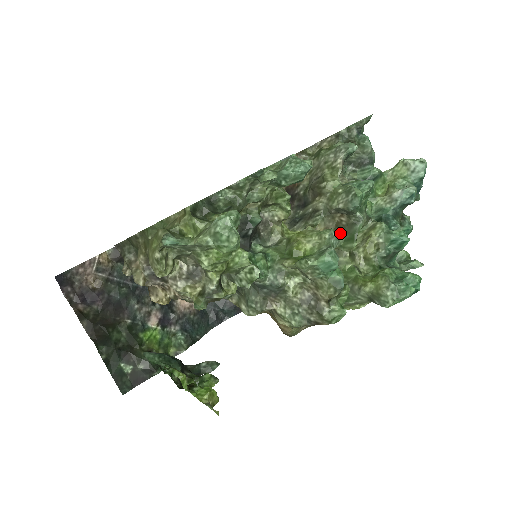
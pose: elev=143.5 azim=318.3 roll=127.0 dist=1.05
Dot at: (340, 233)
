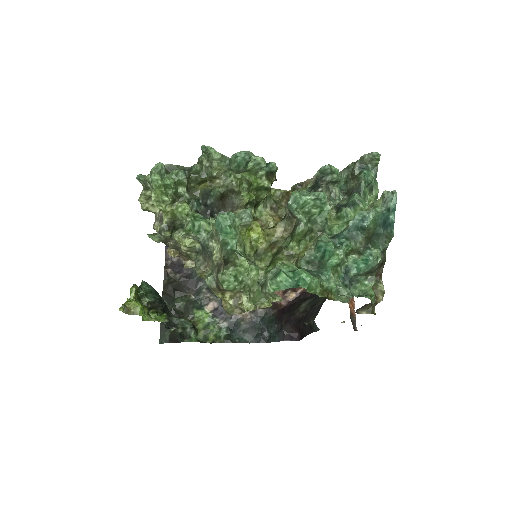
Dot at: (289, 235)
